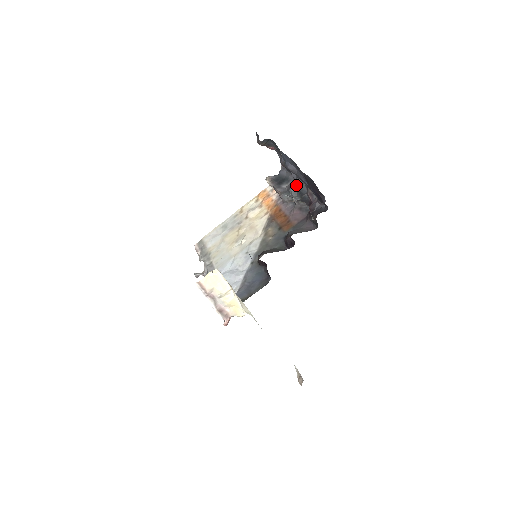
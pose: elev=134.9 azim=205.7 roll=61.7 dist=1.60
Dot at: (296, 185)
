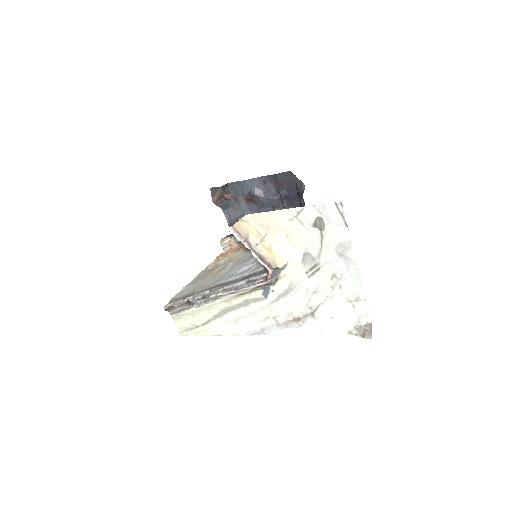
Dot at: occluded
